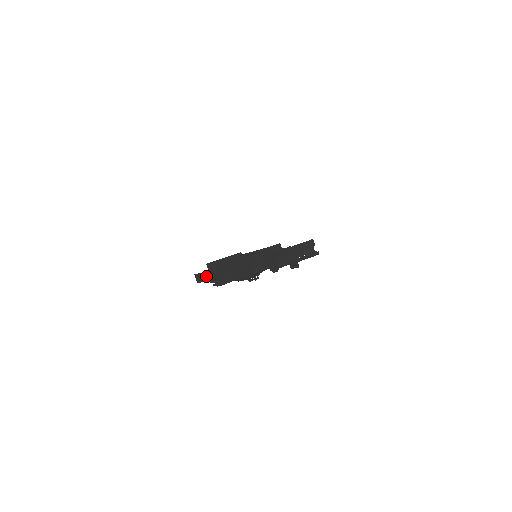
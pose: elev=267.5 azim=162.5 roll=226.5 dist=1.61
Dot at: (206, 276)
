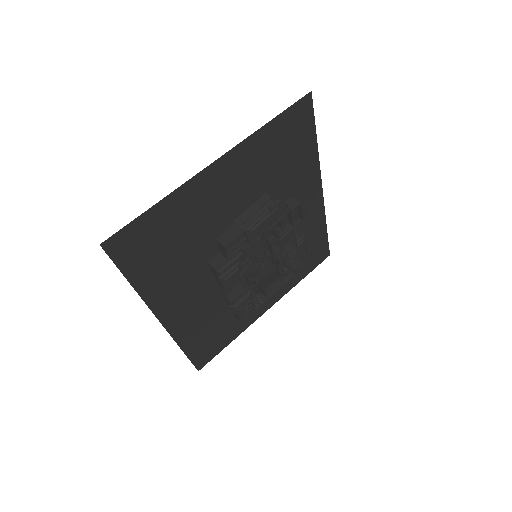
Dot at: occluded
